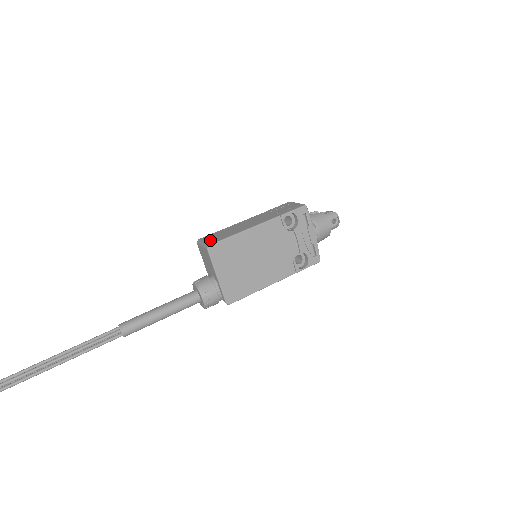
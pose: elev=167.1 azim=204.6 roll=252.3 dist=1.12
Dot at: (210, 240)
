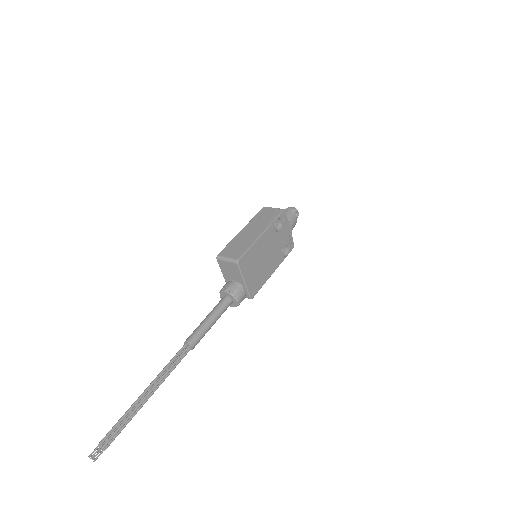
Dot at: (233, 255)
